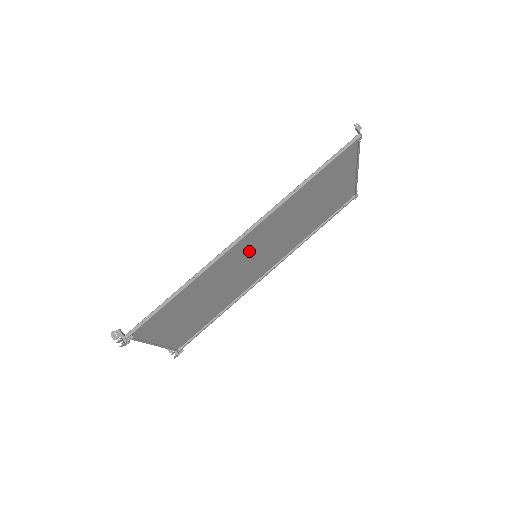
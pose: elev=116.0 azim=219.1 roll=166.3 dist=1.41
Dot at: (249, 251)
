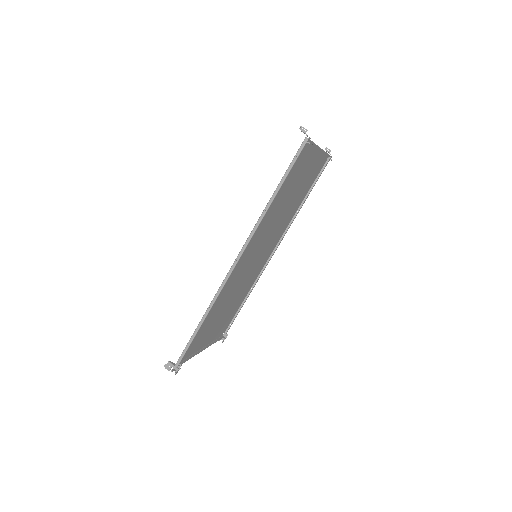
Dot at: (248, 260)
